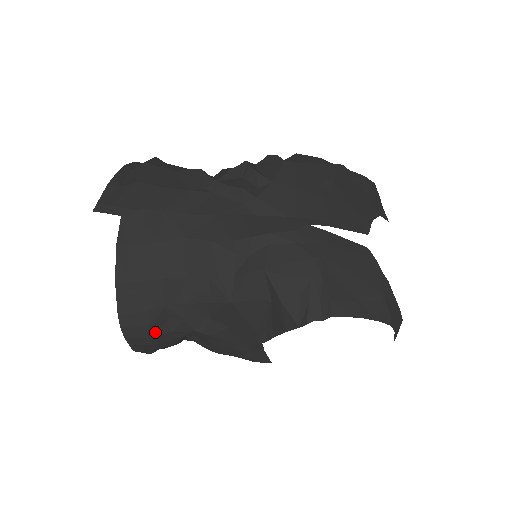
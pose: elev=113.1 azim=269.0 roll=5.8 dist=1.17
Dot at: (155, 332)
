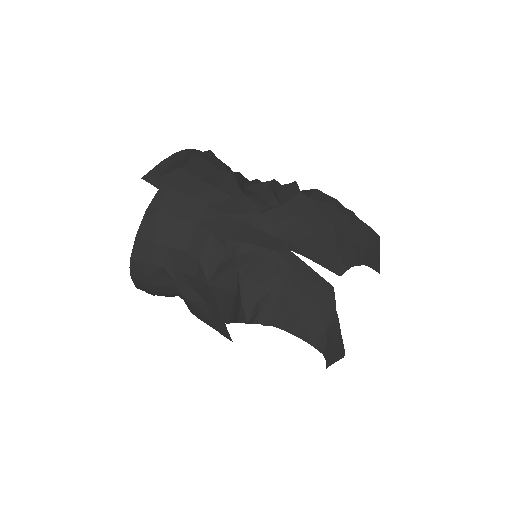
Dot at: (152, 281)
